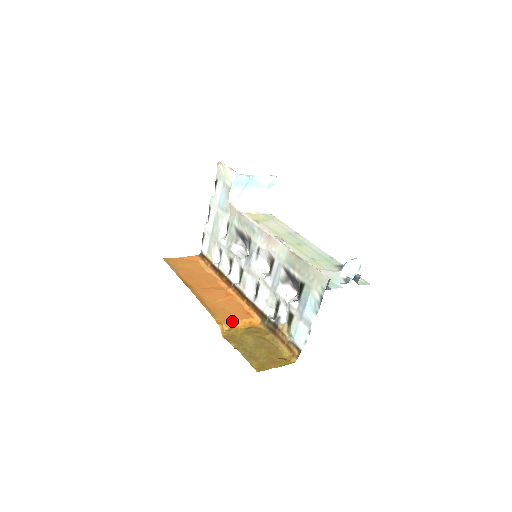
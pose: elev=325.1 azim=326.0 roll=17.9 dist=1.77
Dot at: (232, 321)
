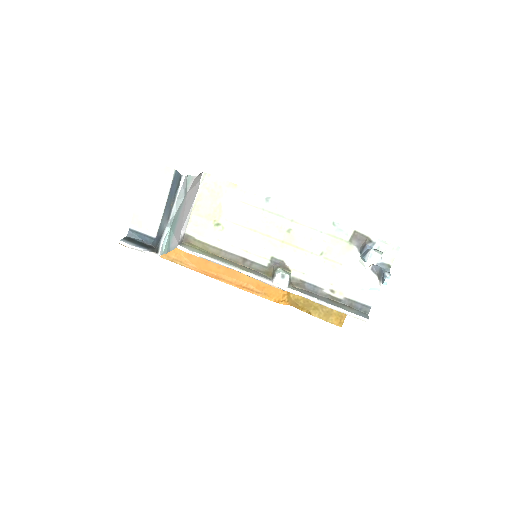
Dot at: occluded
